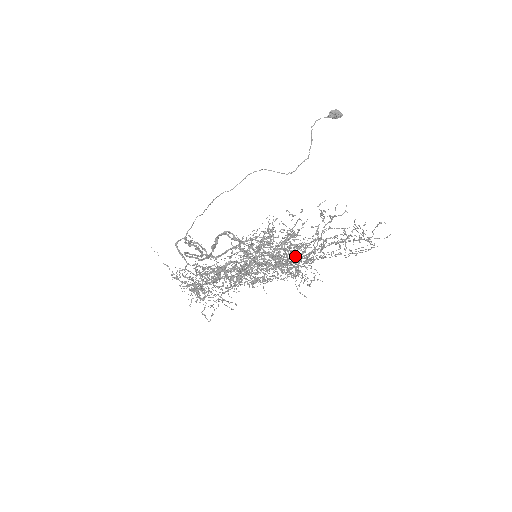
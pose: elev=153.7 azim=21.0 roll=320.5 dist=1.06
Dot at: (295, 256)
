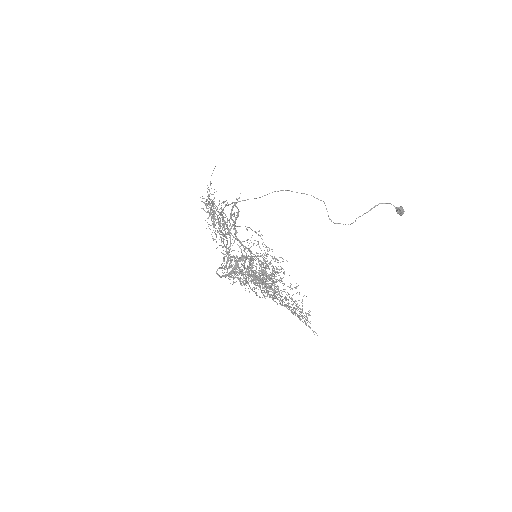
Dot at: (272, 279)
